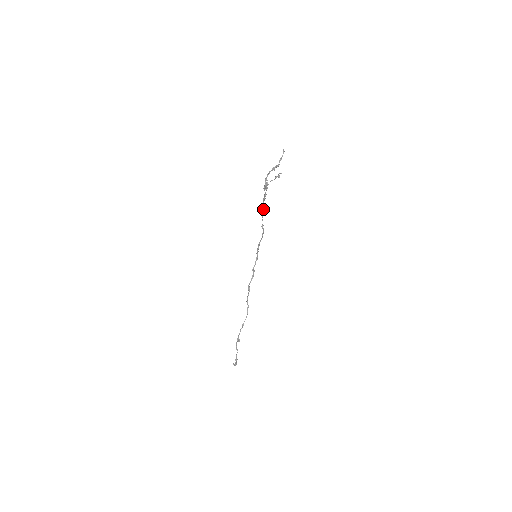
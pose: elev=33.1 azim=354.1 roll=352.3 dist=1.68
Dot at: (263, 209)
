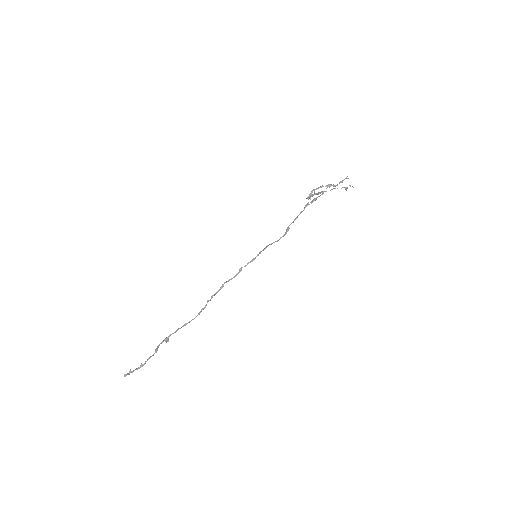
Dot at: (301, 212)
